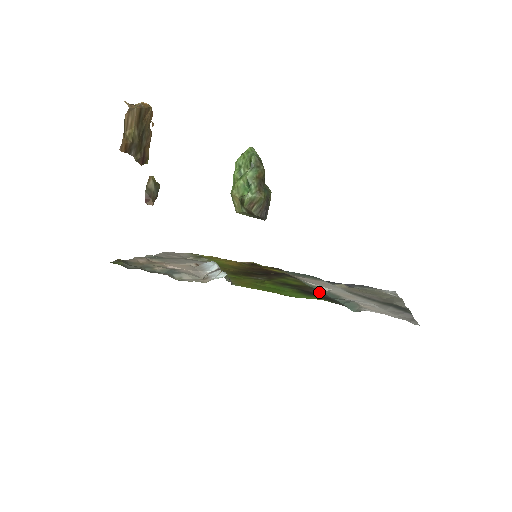
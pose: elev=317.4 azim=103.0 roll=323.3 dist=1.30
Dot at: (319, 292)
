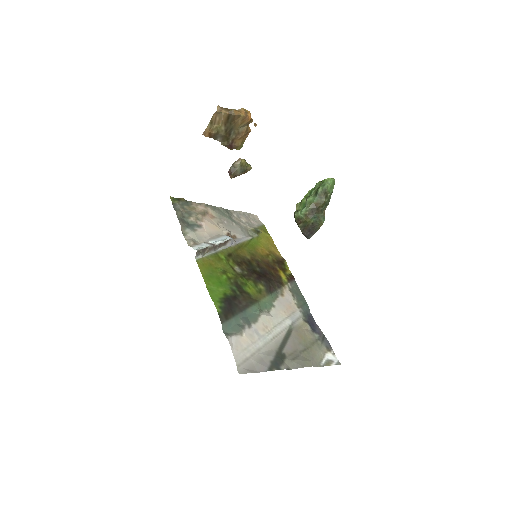
Dot at: (245, 307)
